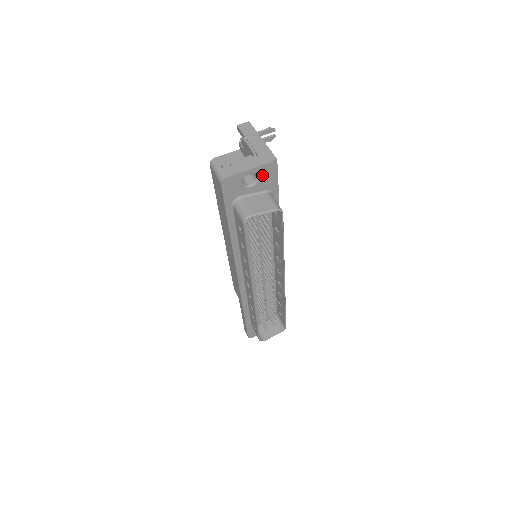
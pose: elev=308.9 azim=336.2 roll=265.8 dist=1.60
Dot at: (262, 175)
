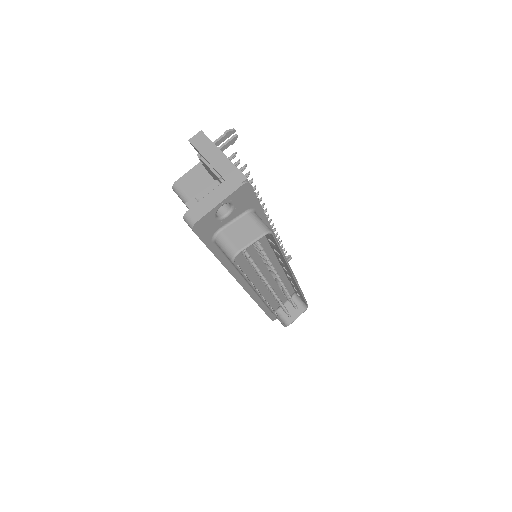
Dot at: (236, 201)
